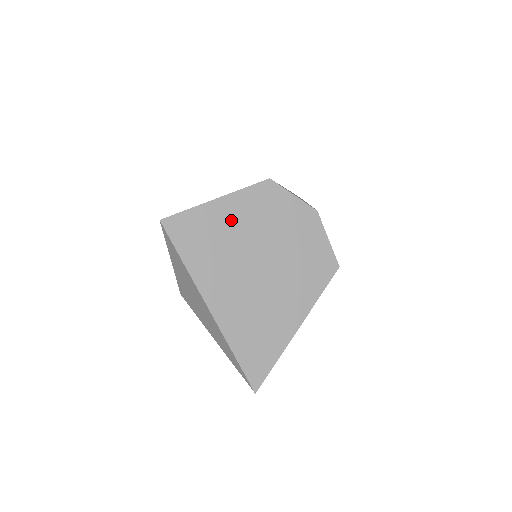
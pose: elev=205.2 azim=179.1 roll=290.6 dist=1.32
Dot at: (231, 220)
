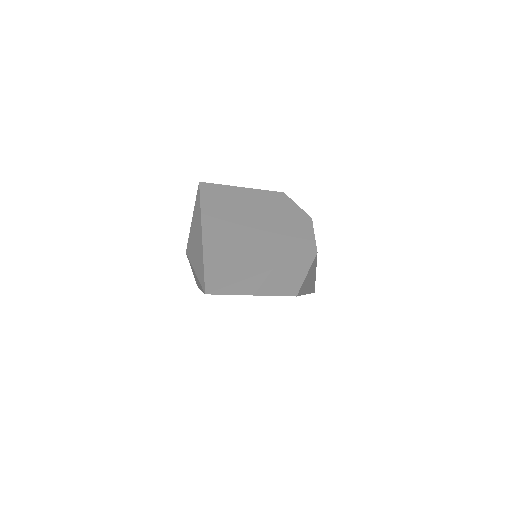
Dot at: (246, 199)
